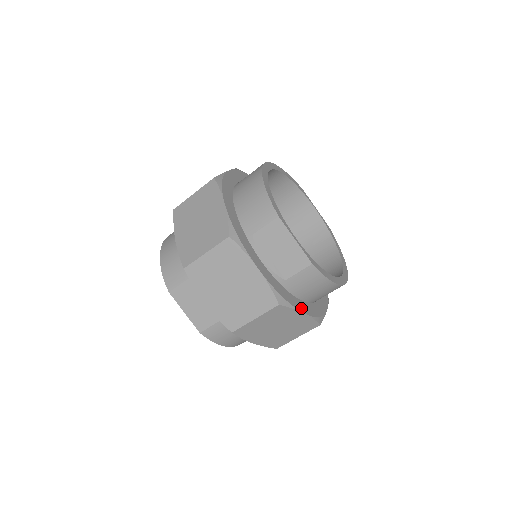
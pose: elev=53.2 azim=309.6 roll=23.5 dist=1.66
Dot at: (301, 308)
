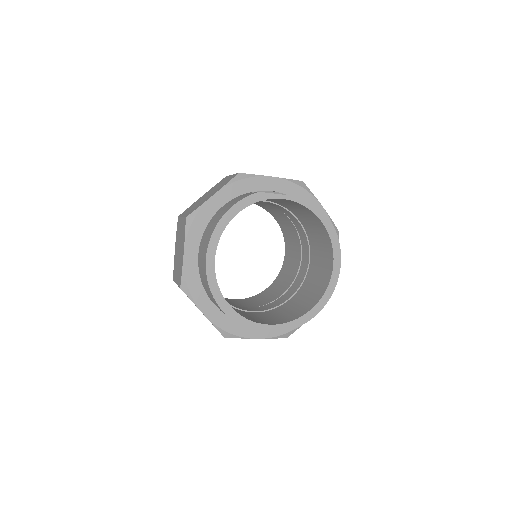
Dot at: occluded
